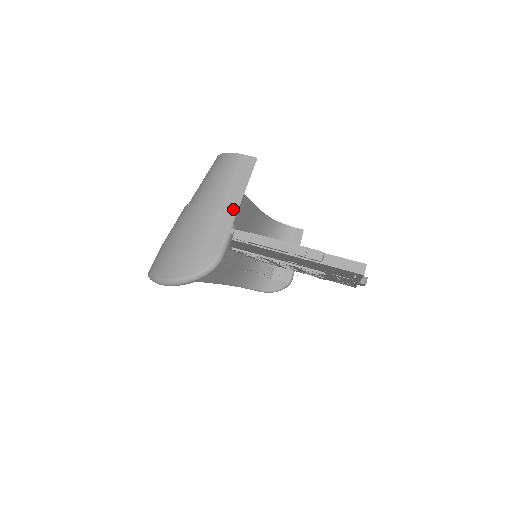
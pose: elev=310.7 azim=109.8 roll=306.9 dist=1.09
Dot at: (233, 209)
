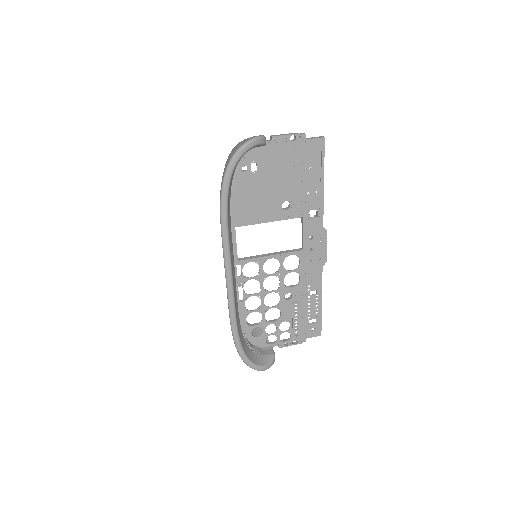
Dot at: occluded
